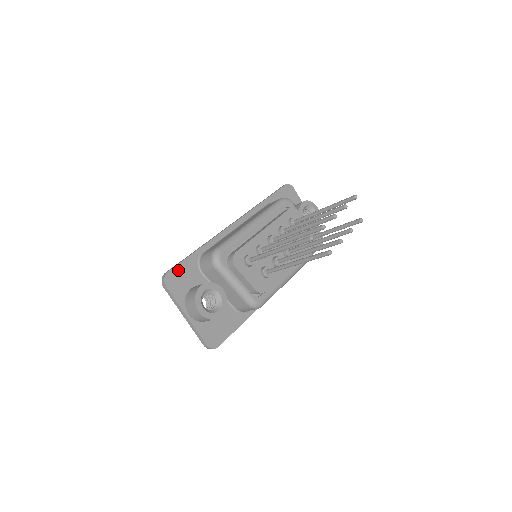
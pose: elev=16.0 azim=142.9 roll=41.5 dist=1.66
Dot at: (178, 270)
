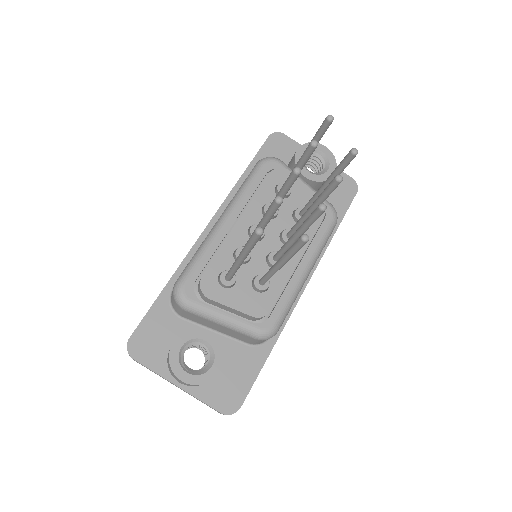
Dot at: (144, 329)
